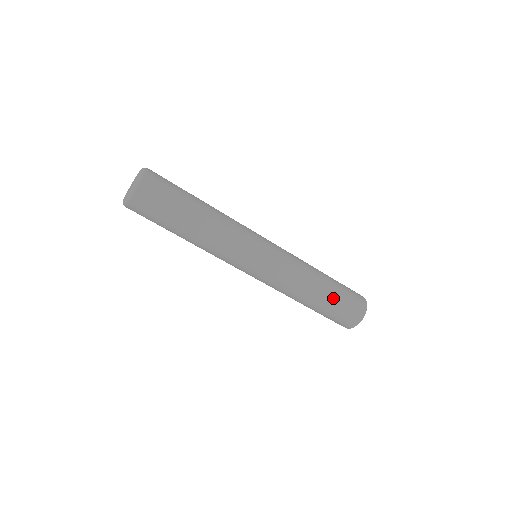
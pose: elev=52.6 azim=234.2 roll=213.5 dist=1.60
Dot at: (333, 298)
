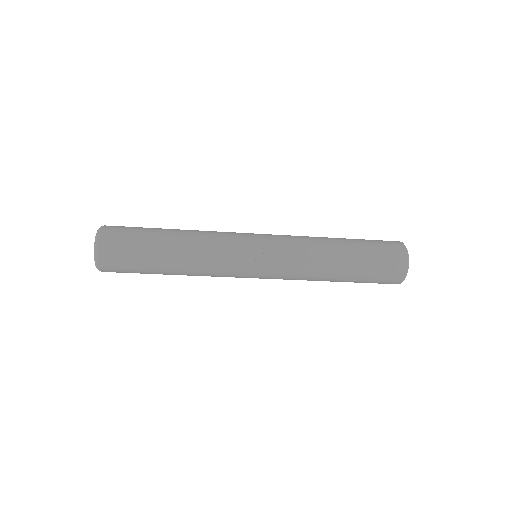
Dot at: (360, 259)
